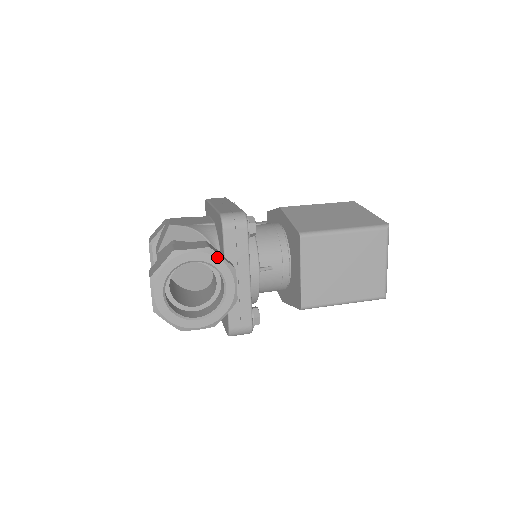
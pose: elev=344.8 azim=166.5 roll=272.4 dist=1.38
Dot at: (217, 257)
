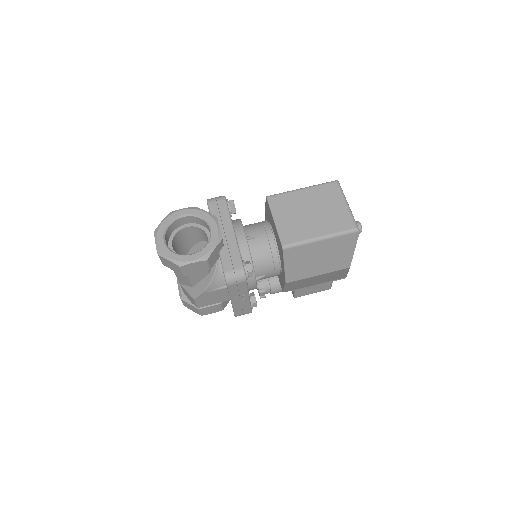
Dot at: (201, 210)
